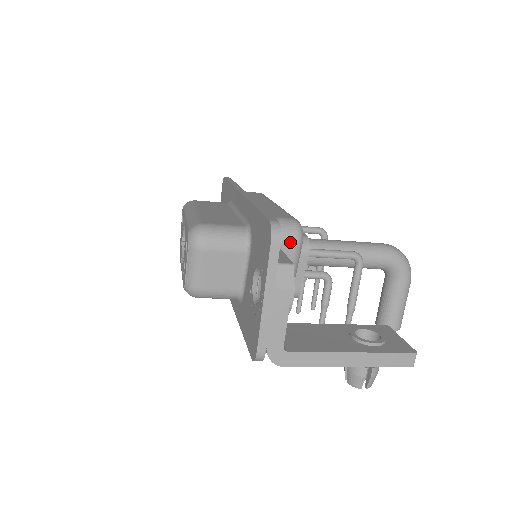
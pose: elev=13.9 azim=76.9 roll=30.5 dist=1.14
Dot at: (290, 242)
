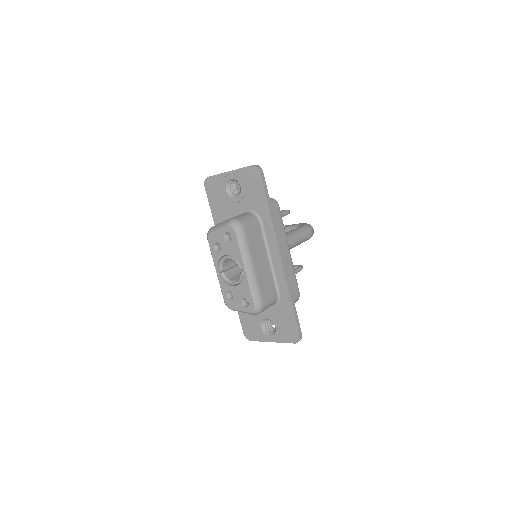
Dot at: occluded
